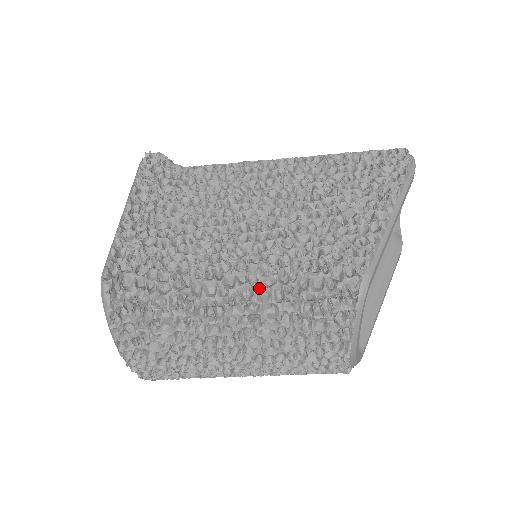
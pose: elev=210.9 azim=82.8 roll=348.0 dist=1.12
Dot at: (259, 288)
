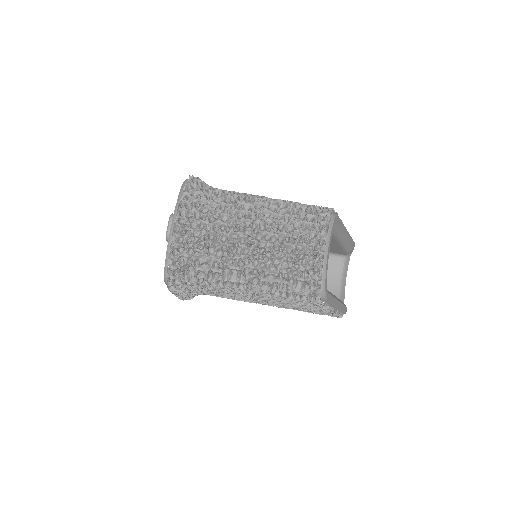
Dot at: (277, 199)
